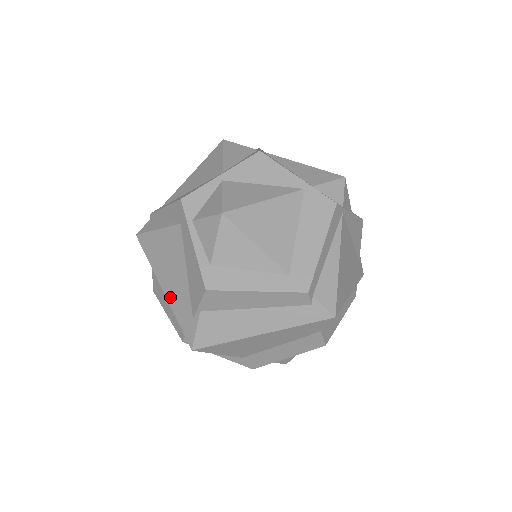
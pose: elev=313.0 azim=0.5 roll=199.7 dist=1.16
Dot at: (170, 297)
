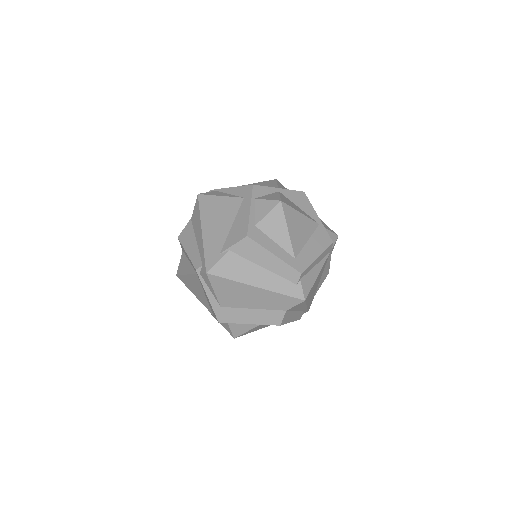
Dot at: (207, 237)
